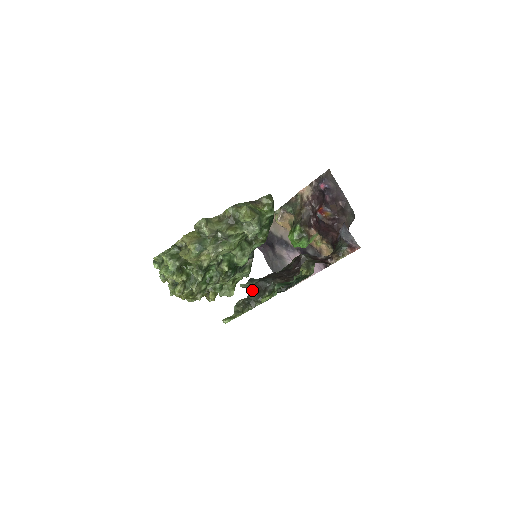
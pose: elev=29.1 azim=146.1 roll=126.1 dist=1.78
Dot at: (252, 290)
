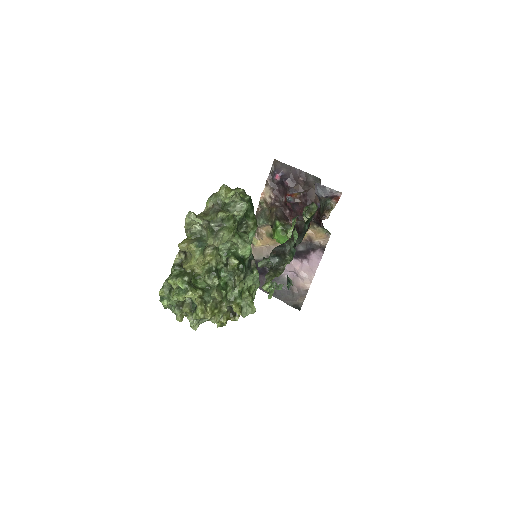
Dot at: (272, 256)
